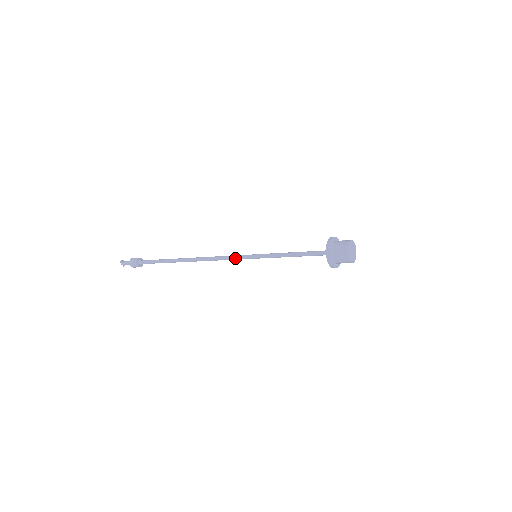
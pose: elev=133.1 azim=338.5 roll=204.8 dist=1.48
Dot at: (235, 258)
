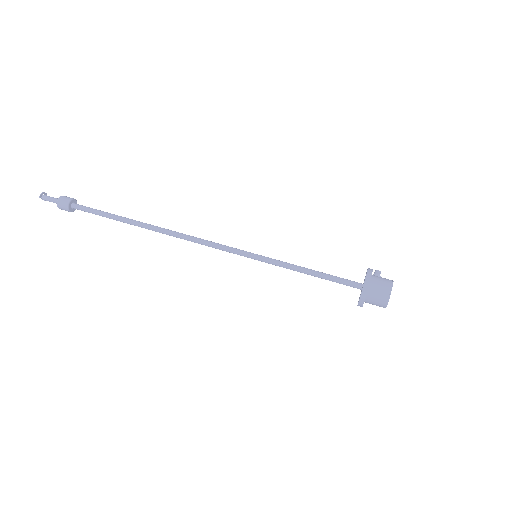
Dot at: (226, 251)
